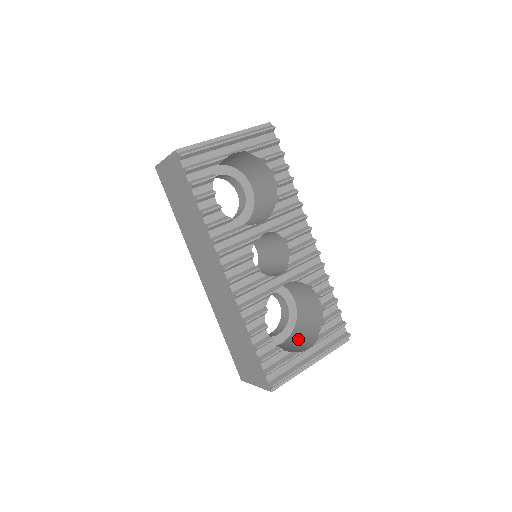
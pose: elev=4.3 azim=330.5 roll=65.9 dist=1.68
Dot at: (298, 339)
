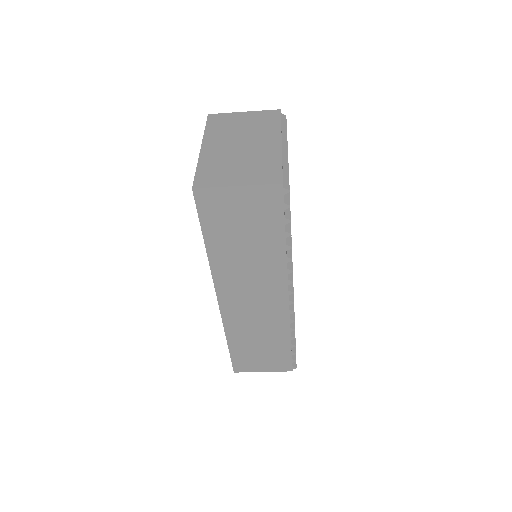
Dot at: occluded
